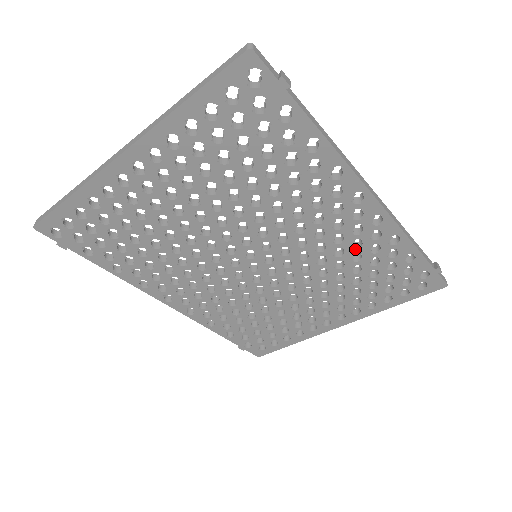
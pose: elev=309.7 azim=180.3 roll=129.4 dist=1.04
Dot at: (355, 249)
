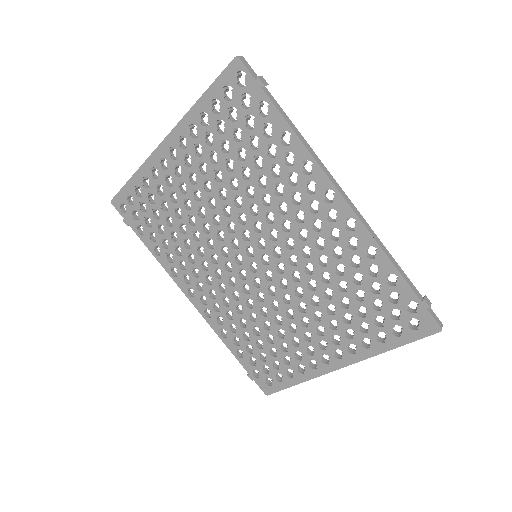
Dot at: (336, 259)
